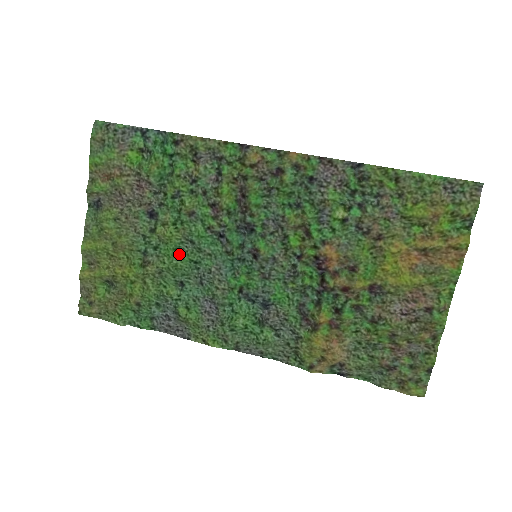
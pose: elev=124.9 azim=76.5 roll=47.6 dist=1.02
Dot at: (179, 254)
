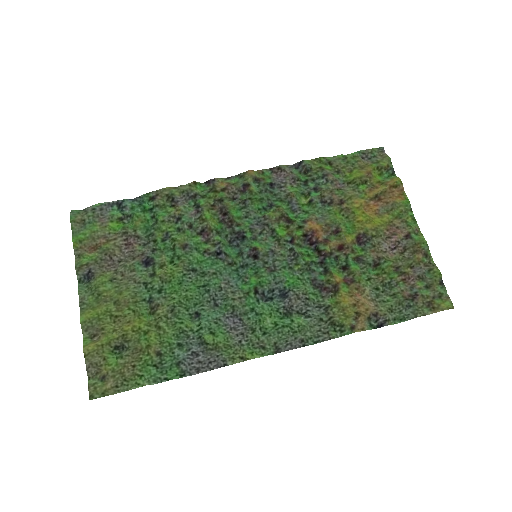
Dot at: (185, 286)
